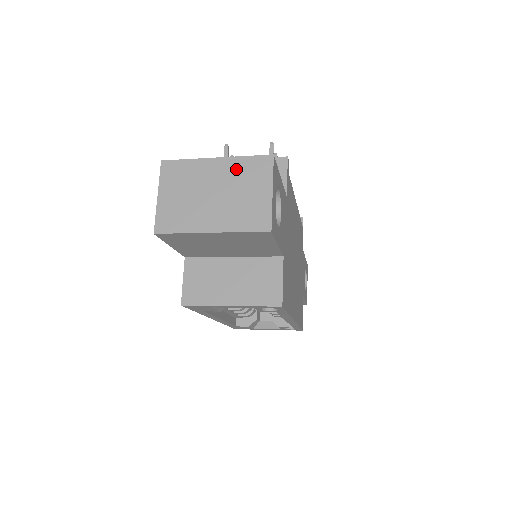
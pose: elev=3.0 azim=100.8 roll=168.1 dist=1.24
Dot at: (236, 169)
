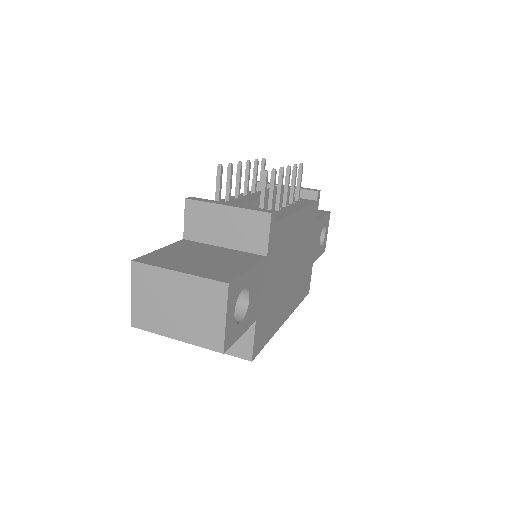
Dot at: (195, 288)
